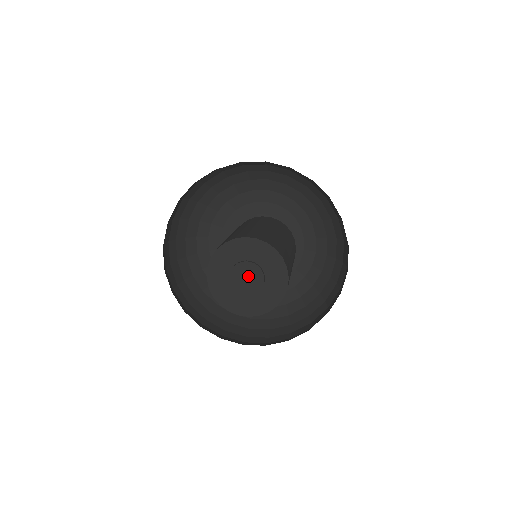
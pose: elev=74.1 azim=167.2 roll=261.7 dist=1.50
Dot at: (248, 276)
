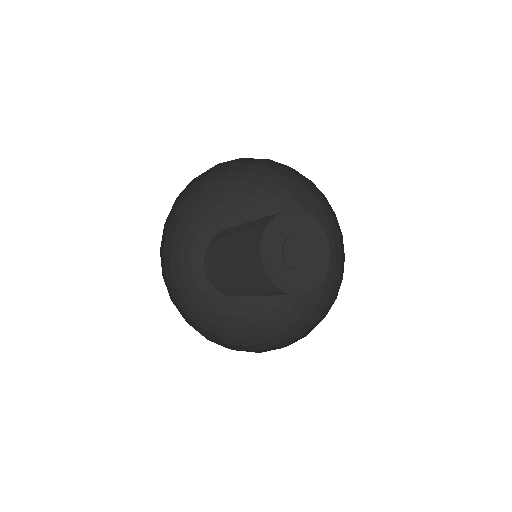
Dot at: (298, 249)
